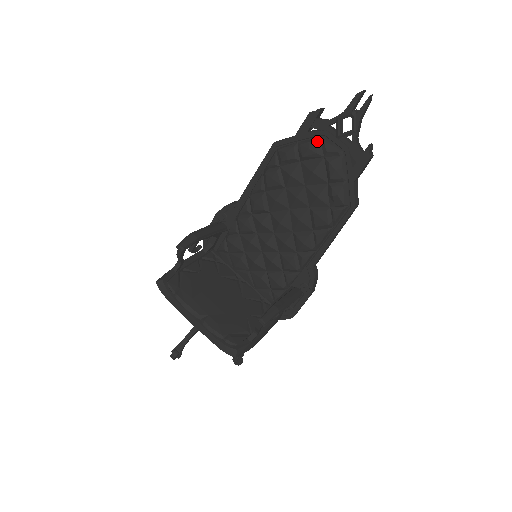
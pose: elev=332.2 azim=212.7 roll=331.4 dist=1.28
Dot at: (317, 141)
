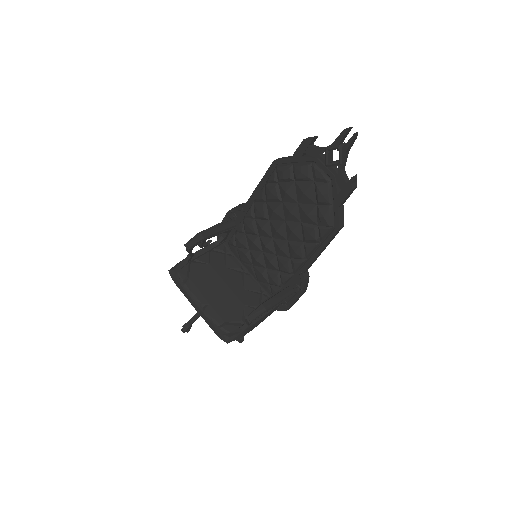
Dot at: (309, 166)
